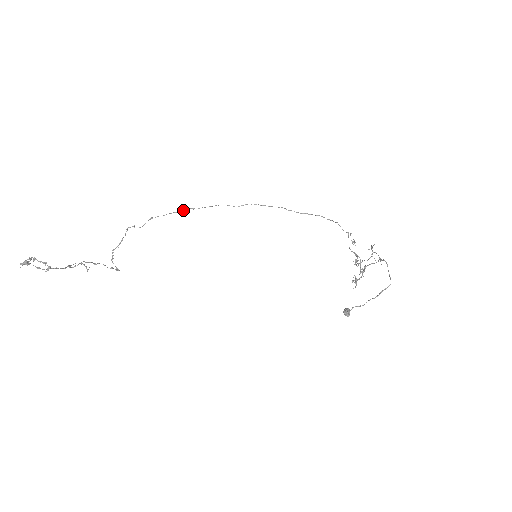
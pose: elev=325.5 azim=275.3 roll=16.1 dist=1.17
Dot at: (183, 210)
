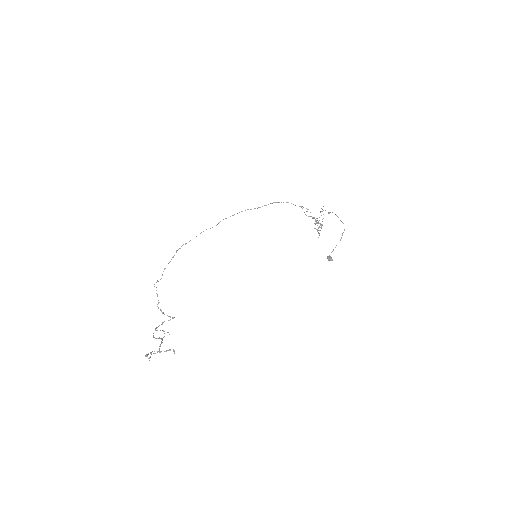
Dot at: occluded
